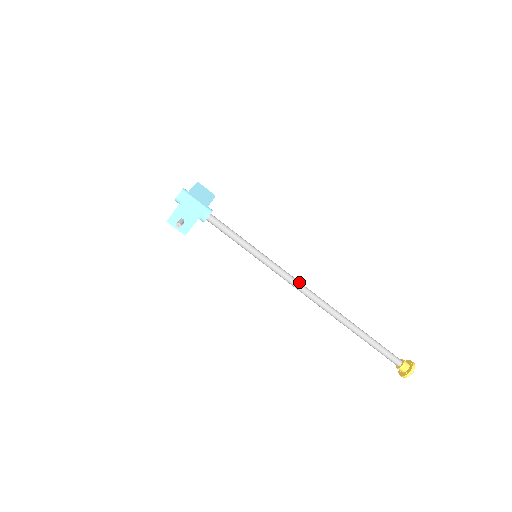
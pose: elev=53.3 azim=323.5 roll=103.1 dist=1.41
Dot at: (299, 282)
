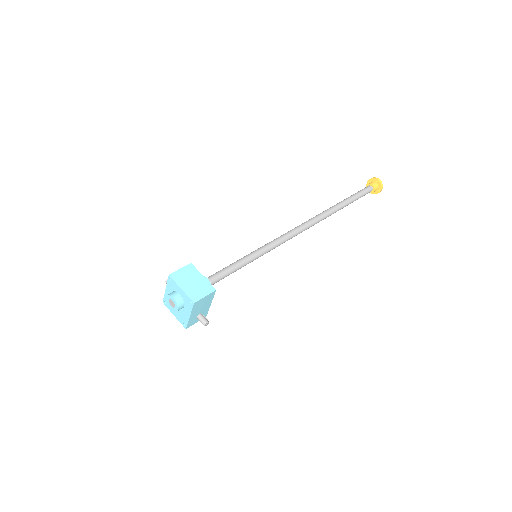
Dot at: (294, 231)
